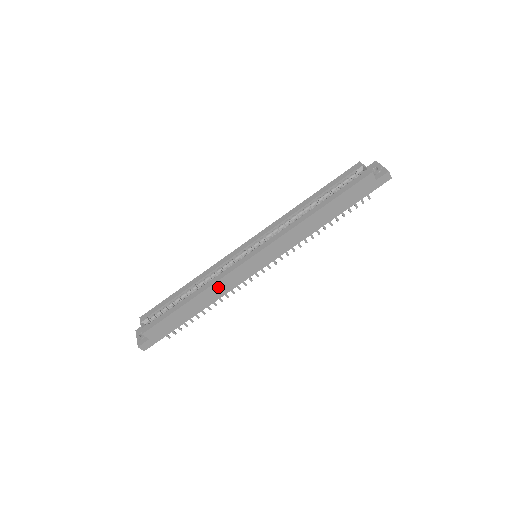
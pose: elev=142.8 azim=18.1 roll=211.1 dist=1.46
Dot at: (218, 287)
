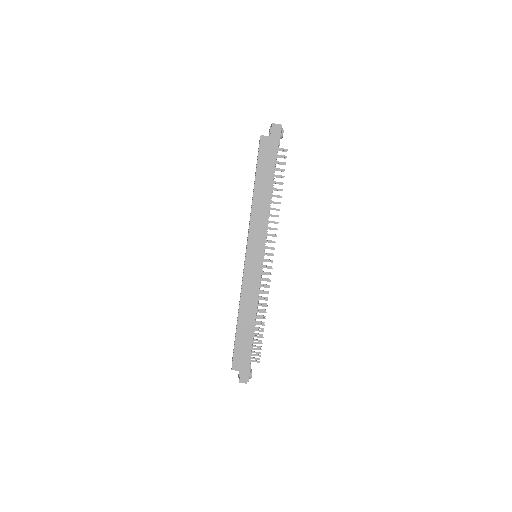
Dot at: (247, 297)
